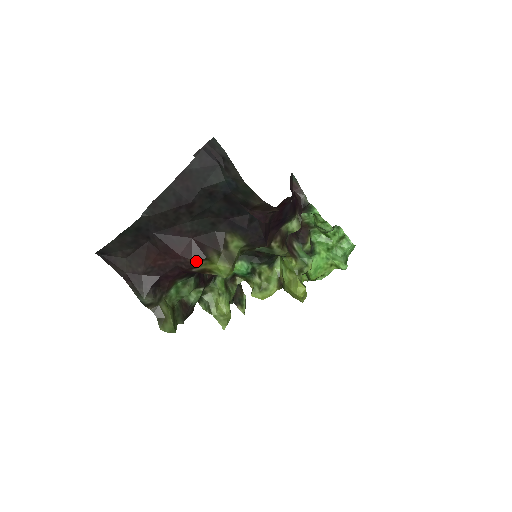
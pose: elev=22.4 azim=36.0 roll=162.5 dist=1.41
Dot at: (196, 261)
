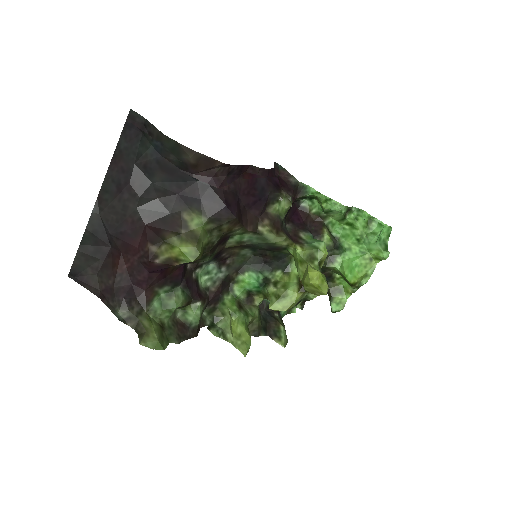
Dot at: (153, 248)
